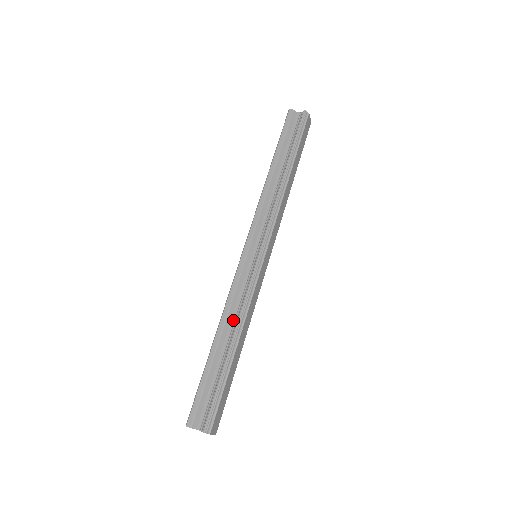
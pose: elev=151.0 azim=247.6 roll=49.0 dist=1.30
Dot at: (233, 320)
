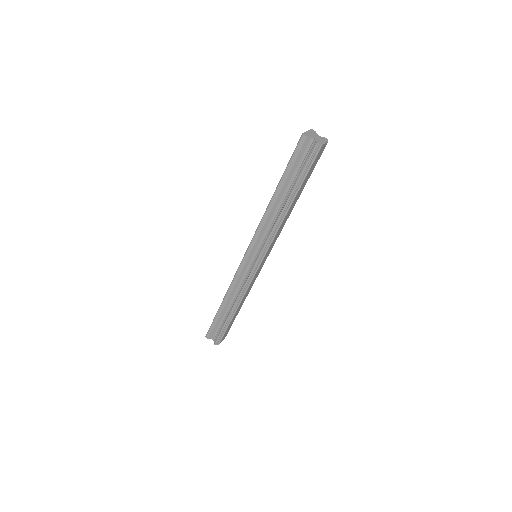
Dot at: (235, 295)
